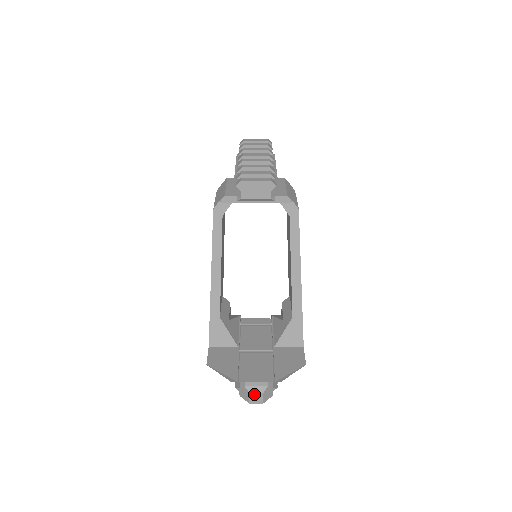
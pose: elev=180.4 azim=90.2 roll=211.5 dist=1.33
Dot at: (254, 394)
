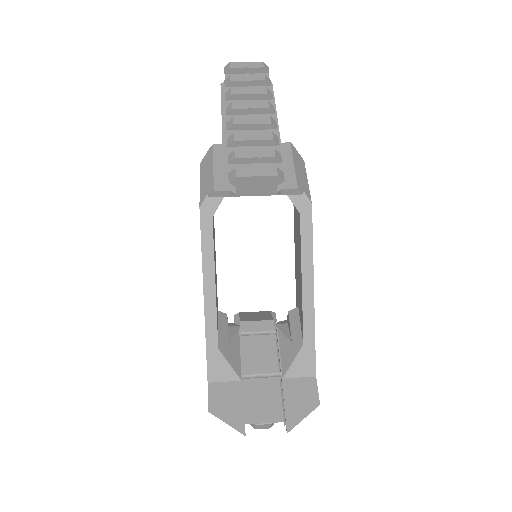
Dot at: (261, 425)
